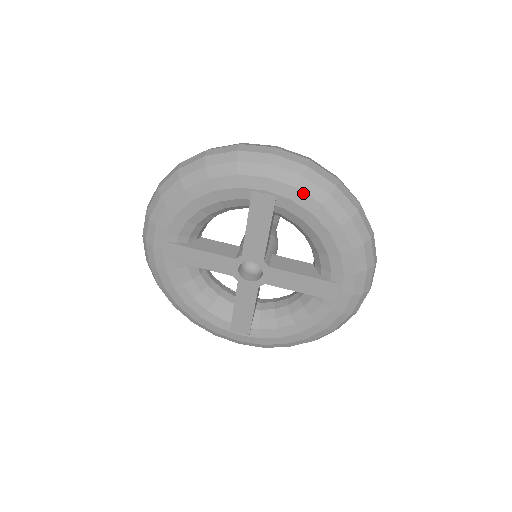
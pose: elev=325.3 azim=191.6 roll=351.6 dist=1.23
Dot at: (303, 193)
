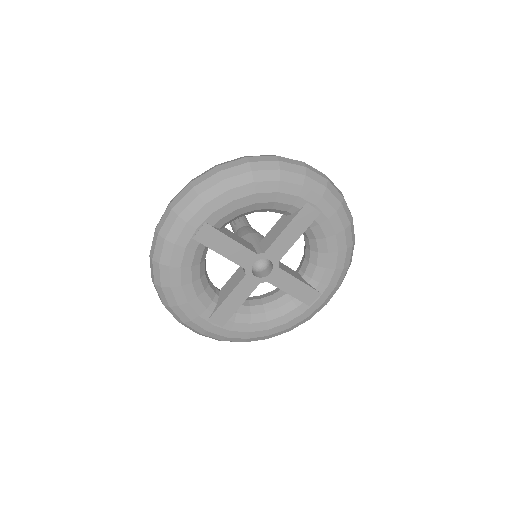
Dot at: (338, 217)
